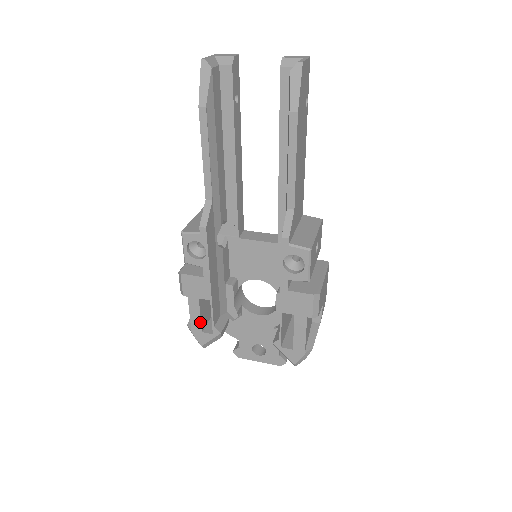
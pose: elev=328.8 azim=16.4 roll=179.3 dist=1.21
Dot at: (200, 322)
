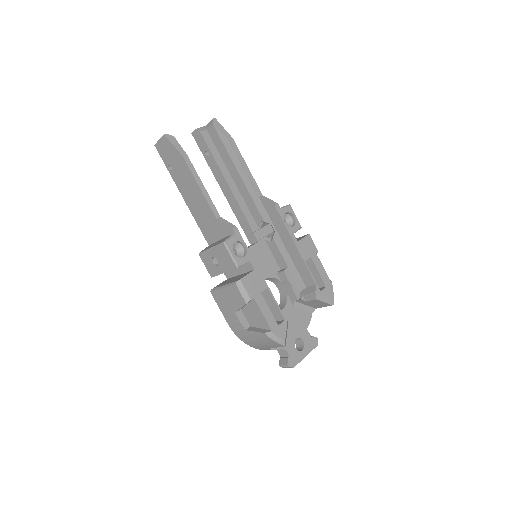
Dot at: (272, 316)
